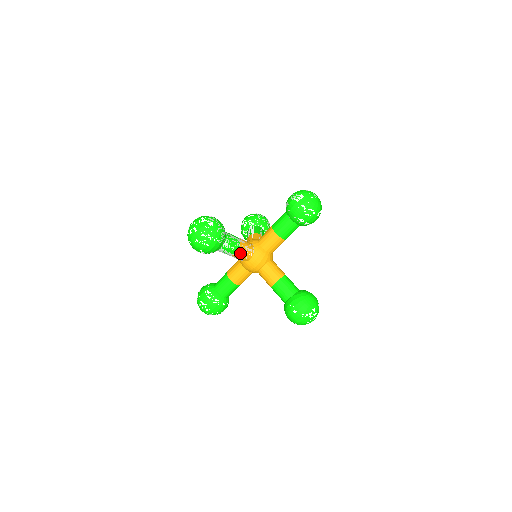
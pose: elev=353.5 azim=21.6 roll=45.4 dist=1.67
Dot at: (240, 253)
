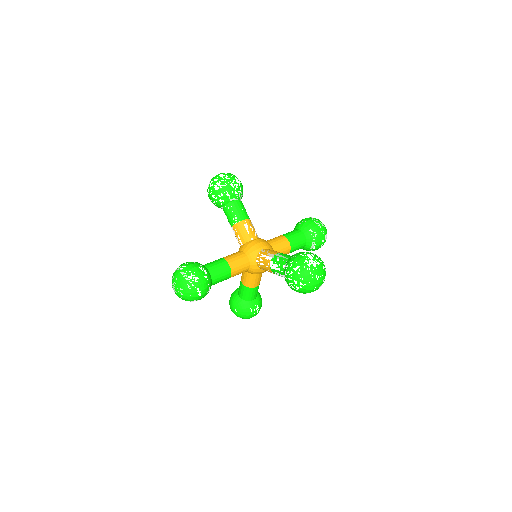
Dot at: occluded
